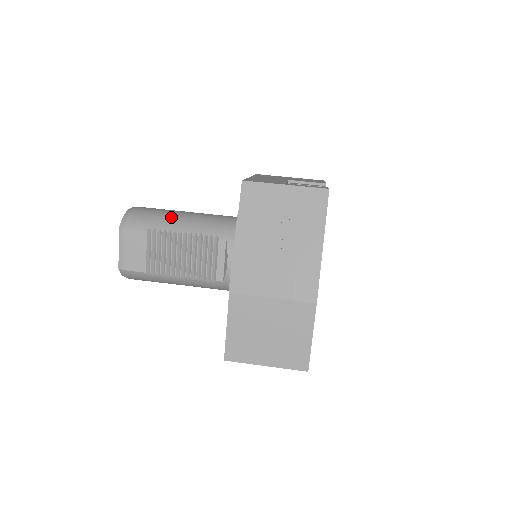
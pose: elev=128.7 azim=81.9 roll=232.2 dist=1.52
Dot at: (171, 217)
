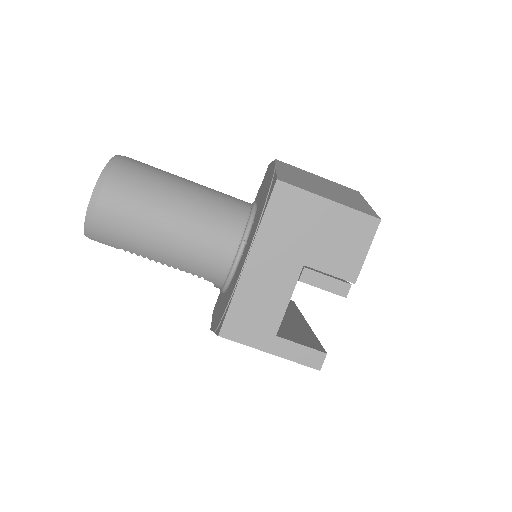
Dot at: (145, 242)
